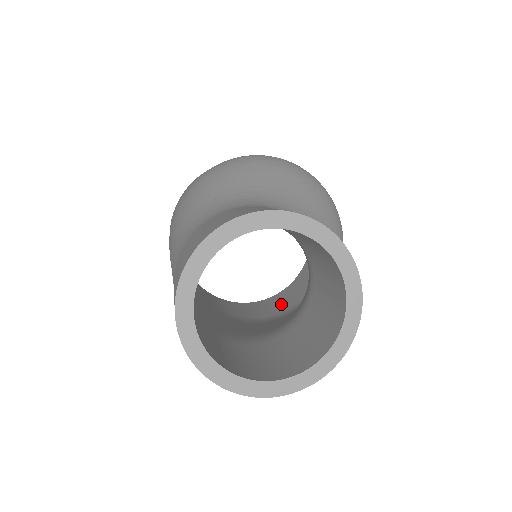
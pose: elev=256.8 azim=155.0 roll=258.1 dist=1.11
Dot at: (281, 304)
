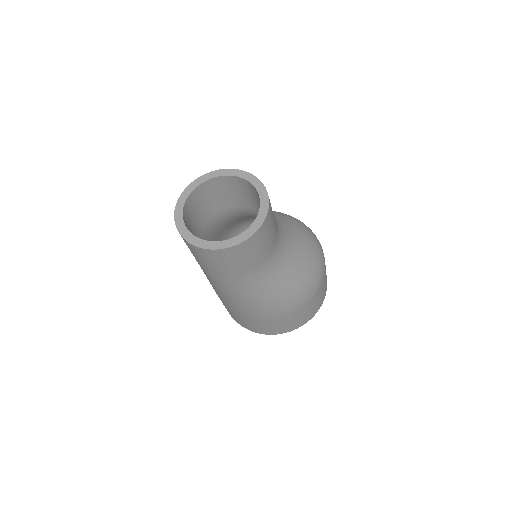
Dot at: occluded
